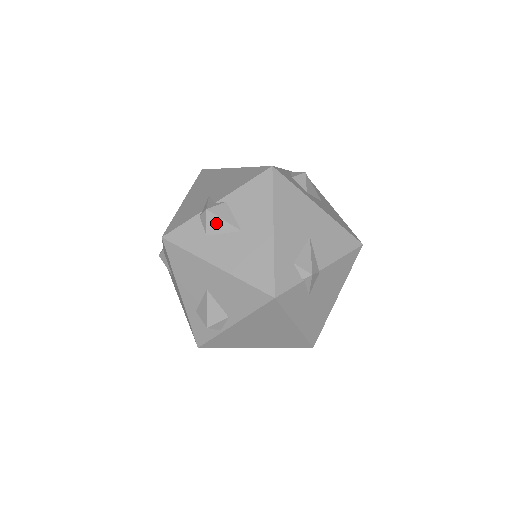
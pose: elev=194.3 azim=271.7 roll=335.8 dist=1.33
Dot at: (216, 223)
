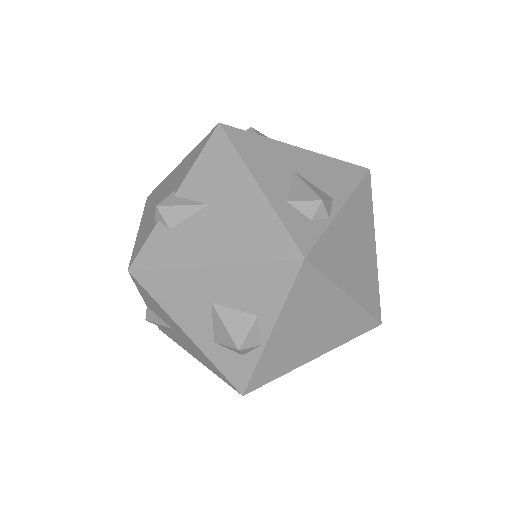
Dot at: occluded
